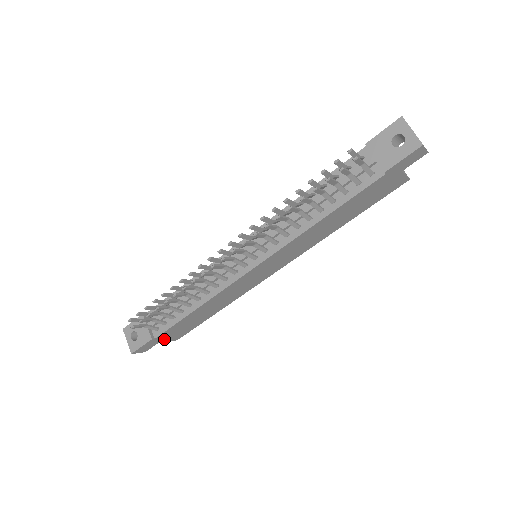
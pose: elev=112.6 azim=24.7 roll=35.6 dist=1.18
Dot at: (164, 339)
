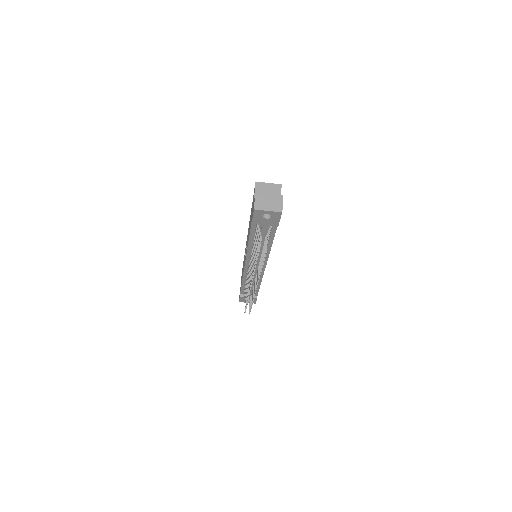
Dot at: occluded
